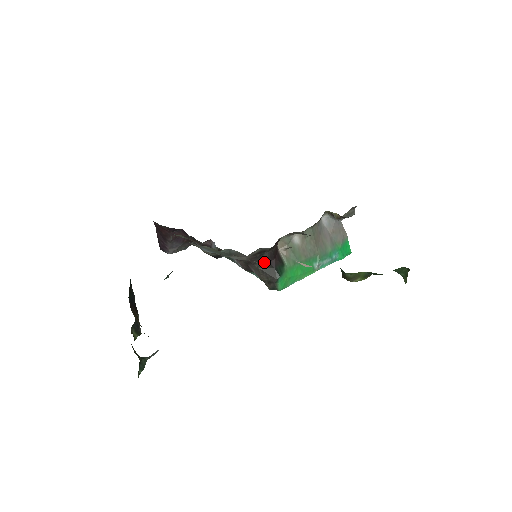
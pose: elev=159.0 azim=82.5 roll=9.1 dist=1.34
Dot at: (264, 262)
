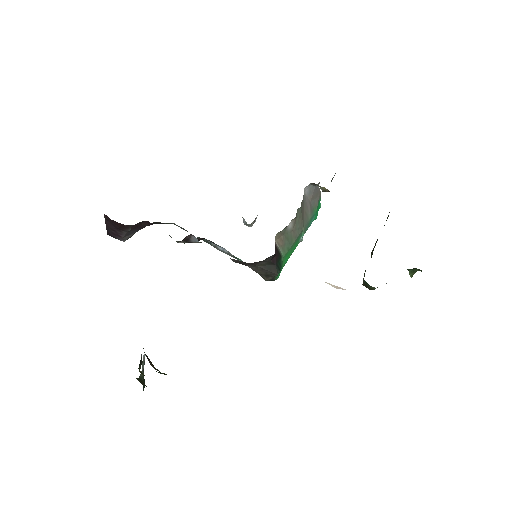
Dot at: (266, 262)
